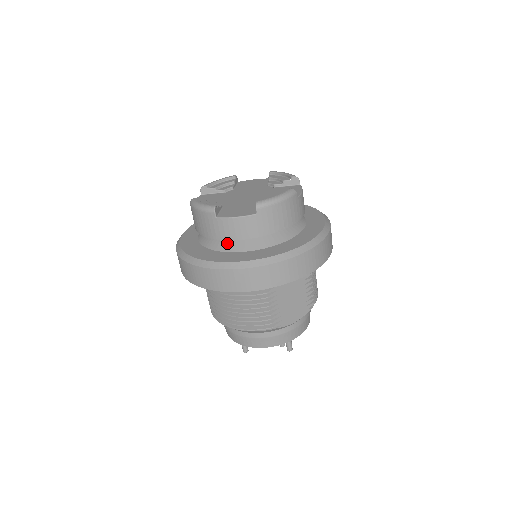
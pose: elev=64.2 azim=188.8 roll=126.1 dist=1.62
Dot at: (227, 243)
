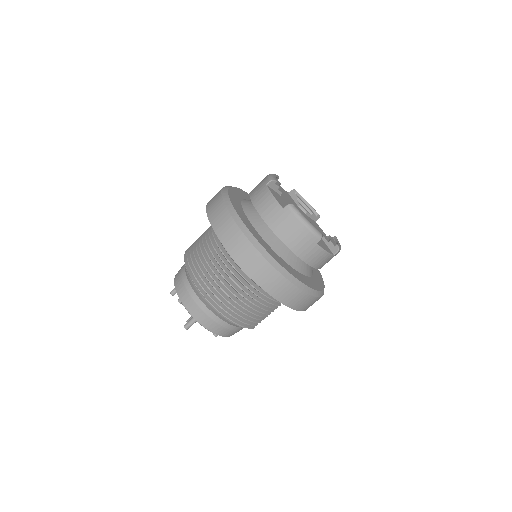
Dot at: (294, 259)
